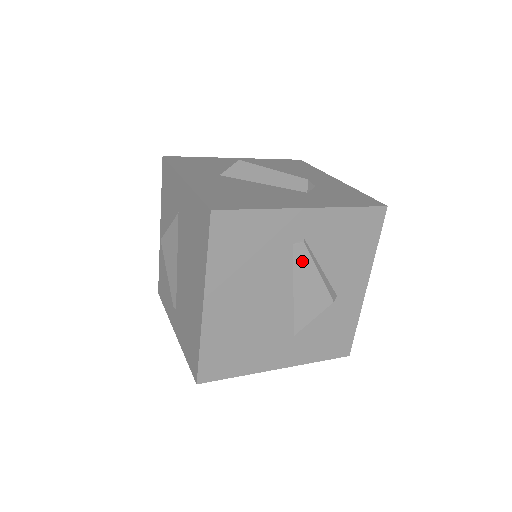
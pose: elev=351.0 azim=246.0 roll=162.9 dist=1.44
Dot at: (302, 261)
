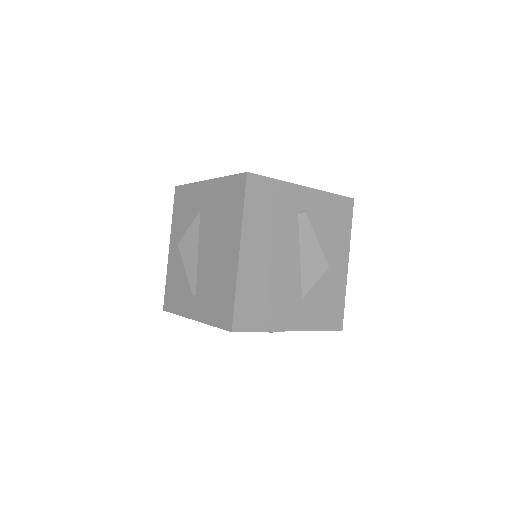
Dot at: (305, 228)
